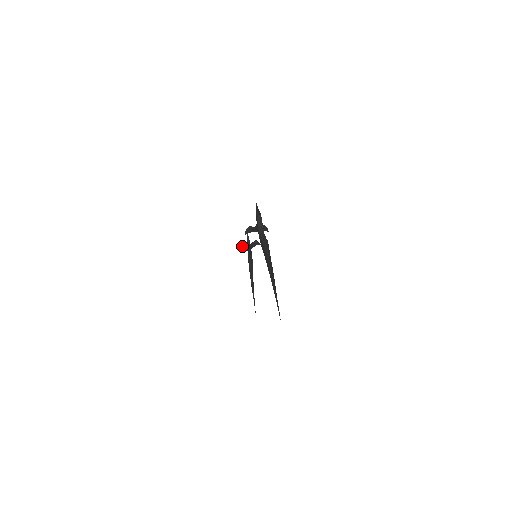
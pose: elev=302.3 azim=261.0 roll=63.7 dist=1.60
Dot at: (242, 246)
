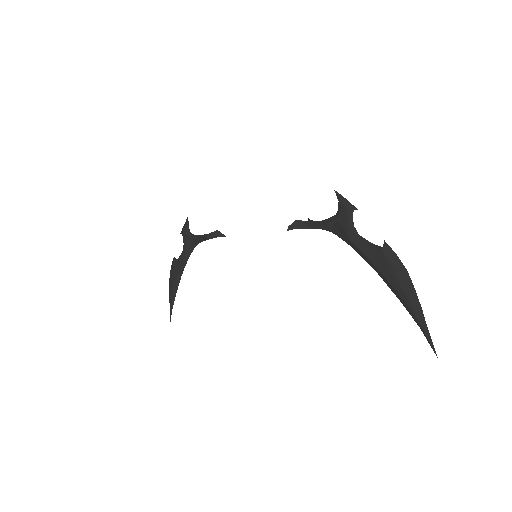
Dot at: (205, 238)
